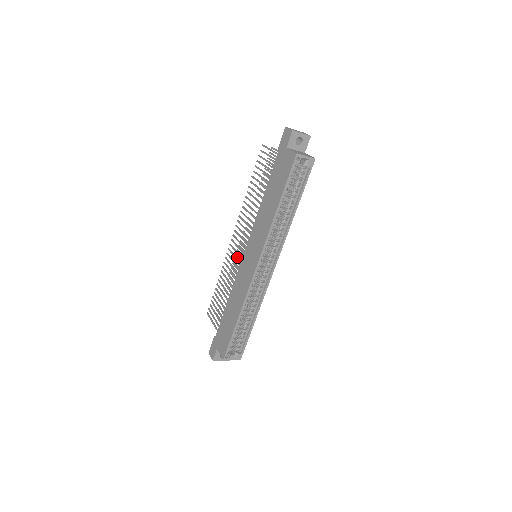
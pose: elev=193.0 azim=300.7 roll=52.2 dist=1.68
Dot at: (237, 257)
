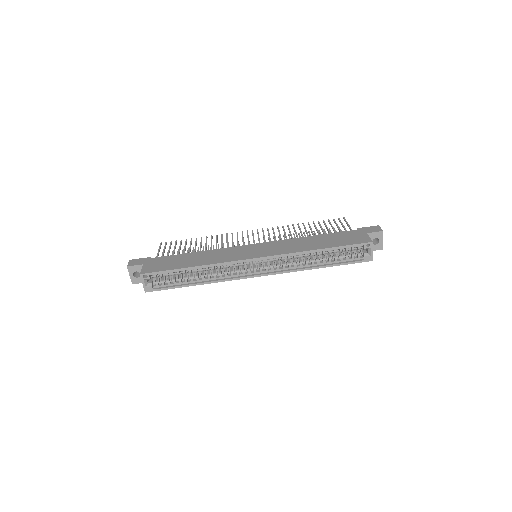
Dot at: (233, 244)
